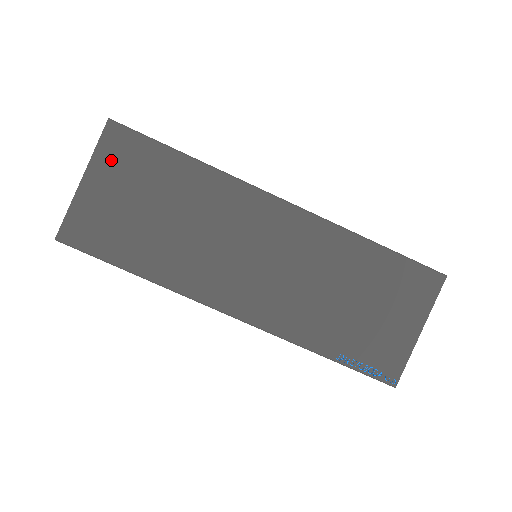
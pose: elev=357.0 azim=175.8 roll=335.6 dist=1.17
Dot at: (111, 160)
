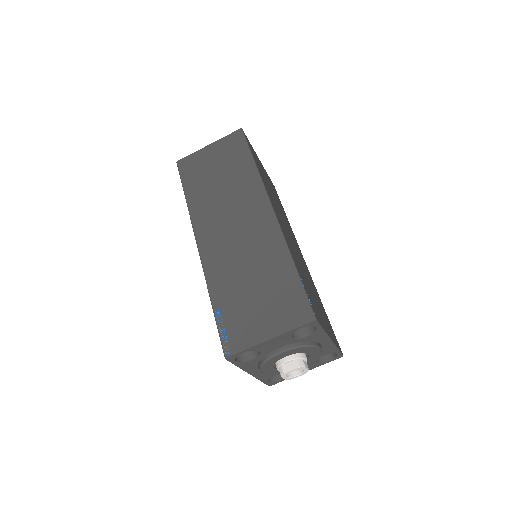
Dot at: (225, 144)
